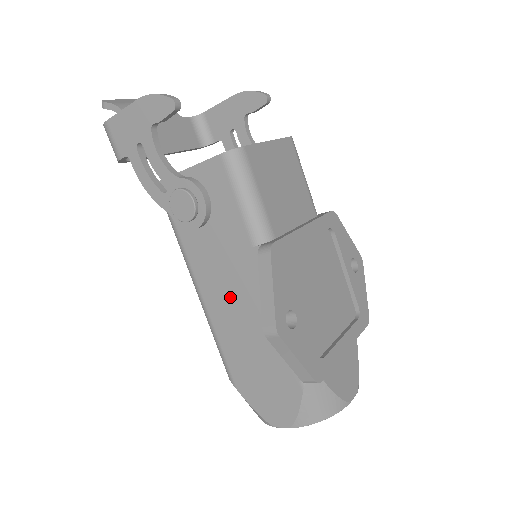
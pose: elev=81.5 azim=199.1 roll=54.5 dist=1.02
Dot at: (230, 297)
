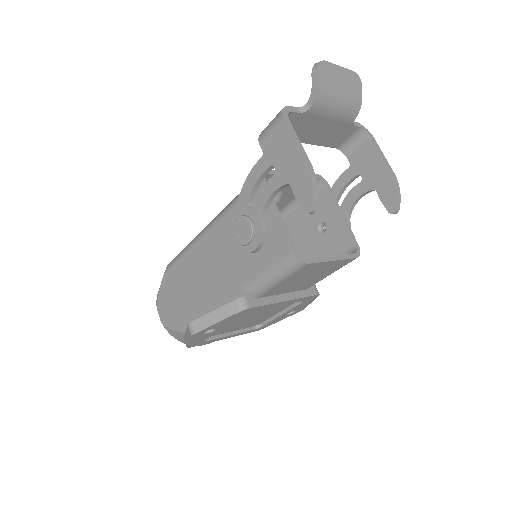
Dot at: (210, 267)
